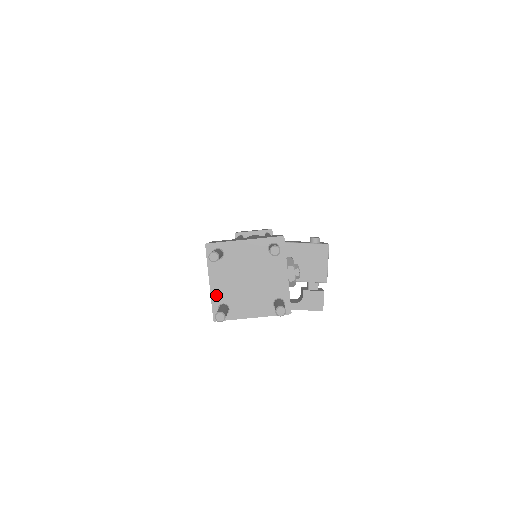
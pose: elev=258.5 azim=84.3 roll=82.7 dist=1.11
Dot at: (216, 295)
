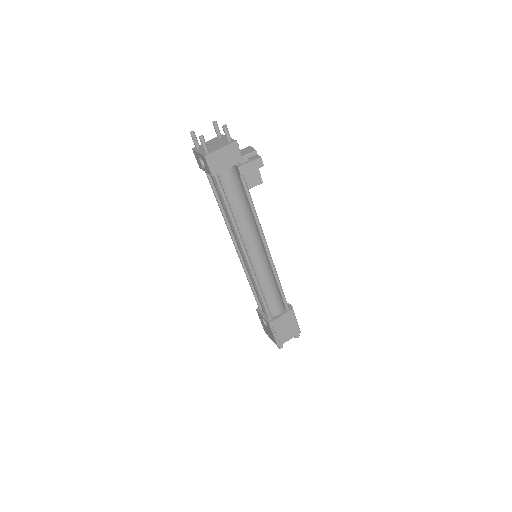
Dot at: (202, 152)
